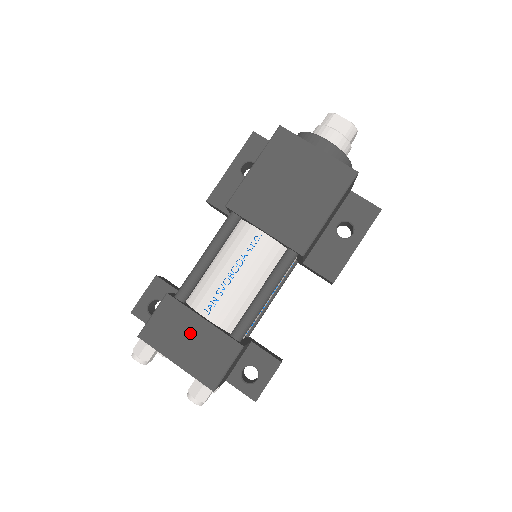
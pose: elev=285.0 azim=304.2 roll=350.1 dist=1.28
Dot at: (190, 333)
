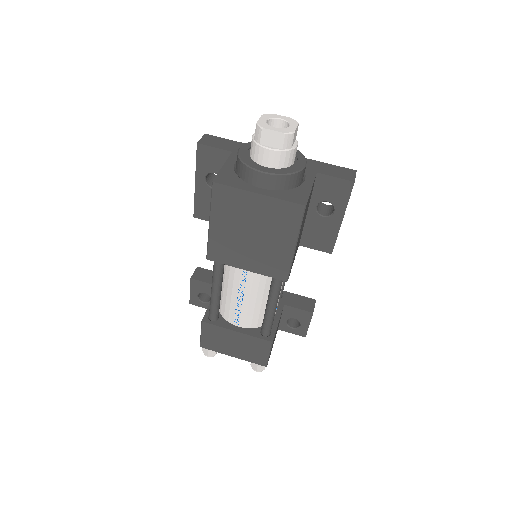
Dot at: (232, 340)
